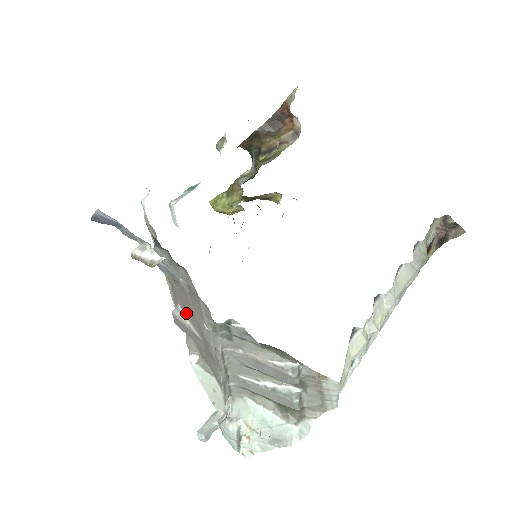
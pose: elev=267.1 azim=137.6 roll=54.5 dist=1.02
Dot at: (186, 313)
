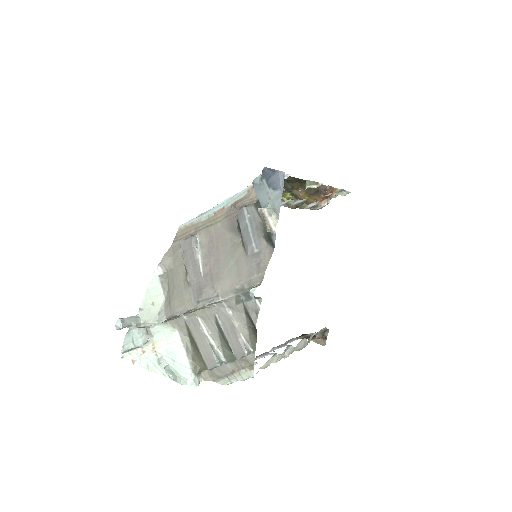
Dot at: (204, 249)
